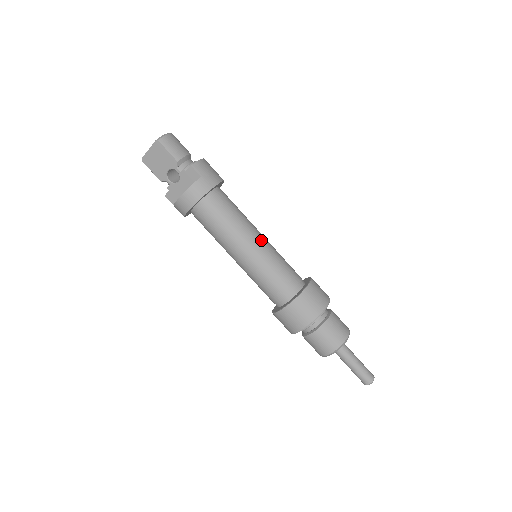
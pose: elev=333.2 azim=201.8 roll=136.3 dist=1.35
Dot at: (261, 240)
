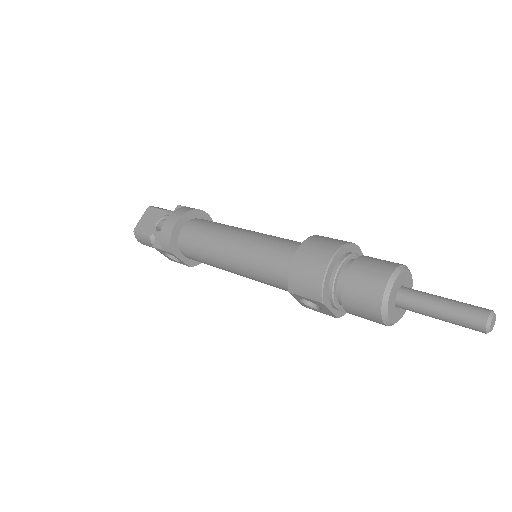
Dot at: occluded
